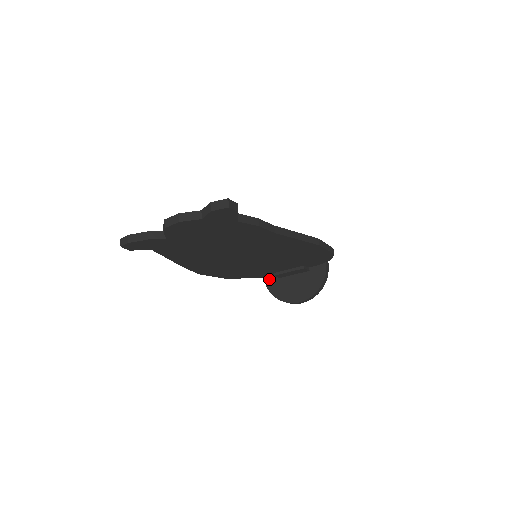
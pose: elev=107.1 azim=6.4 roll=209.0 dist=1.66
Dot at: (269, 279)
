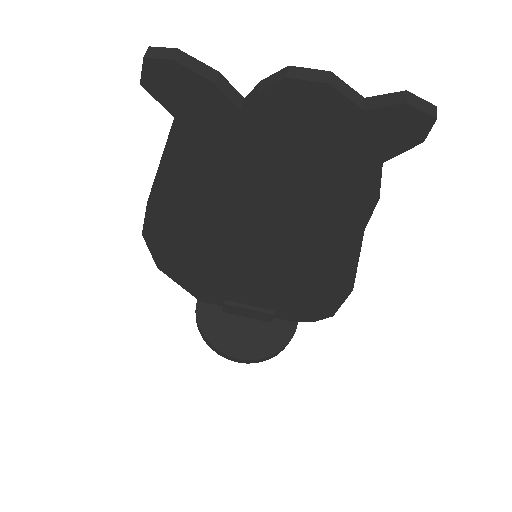
Dot at: (205, 306)
